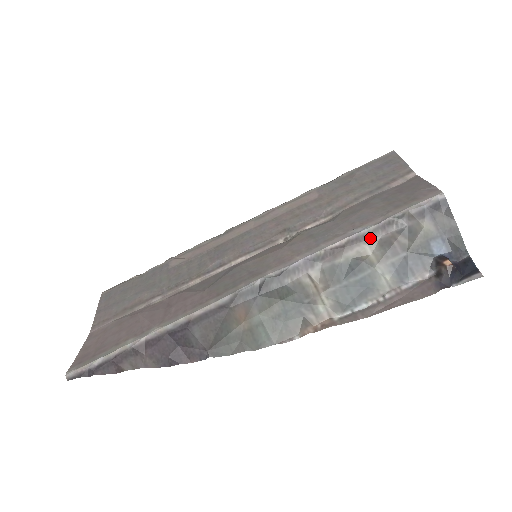
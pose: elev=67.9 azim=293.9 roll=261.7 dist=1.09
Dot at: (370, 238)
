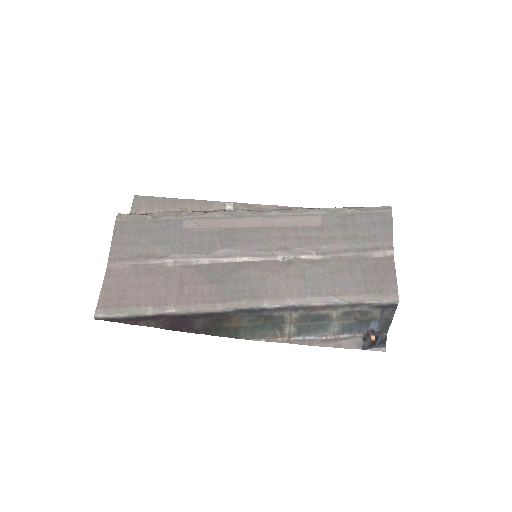
Dot at: (340, 309)
